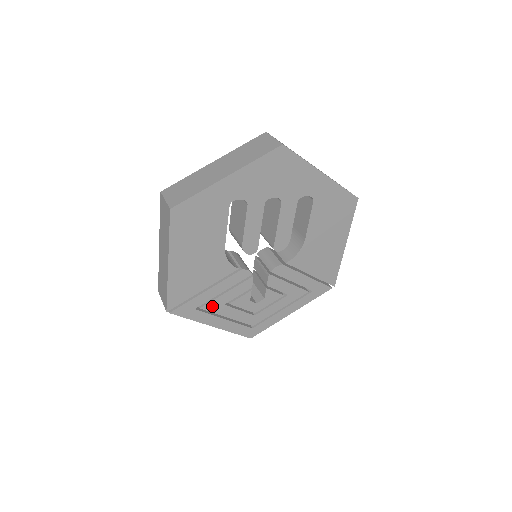
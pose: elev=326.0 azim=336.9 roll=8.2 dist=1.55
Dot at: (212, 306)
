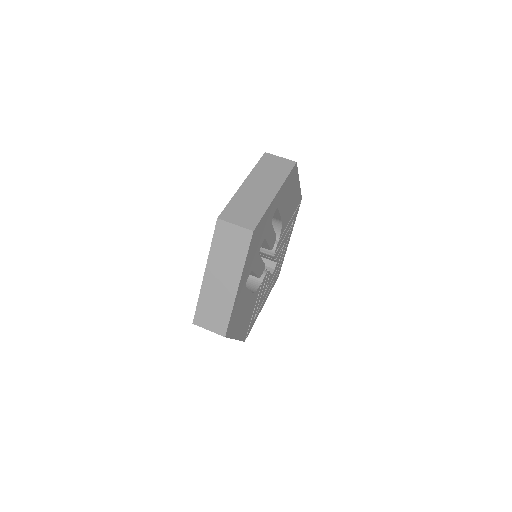
Dot at: (259, 306)
